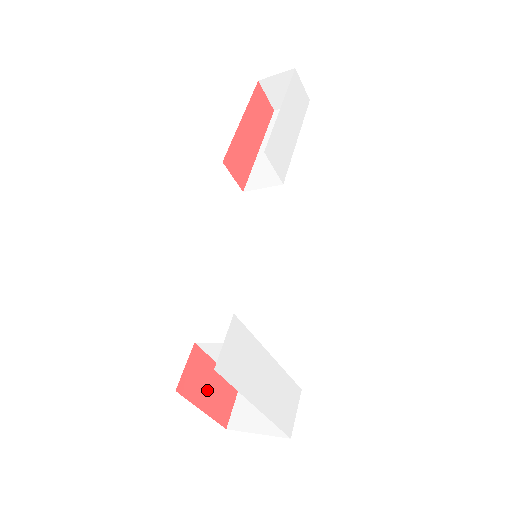
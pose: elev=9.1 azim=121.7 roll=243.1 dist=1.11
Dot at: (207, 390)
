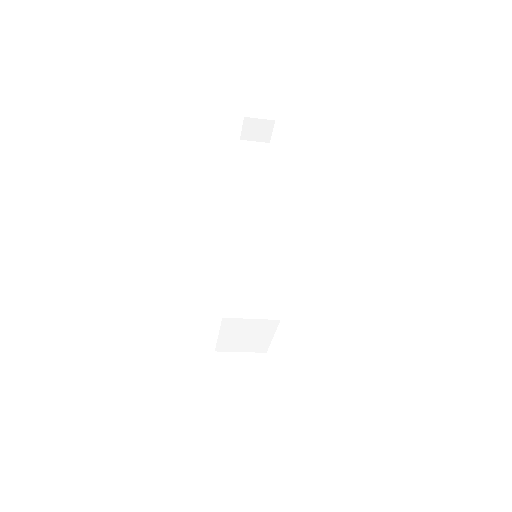
Dot at: occluded
